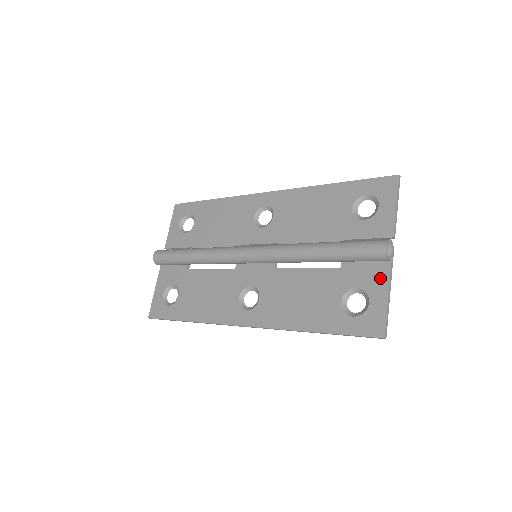
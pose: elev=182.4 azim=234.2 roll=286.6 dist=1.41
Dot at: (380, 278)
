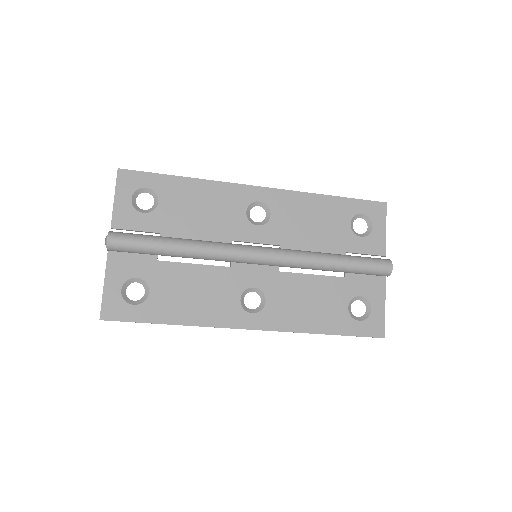
Dot at: (378, 289)
